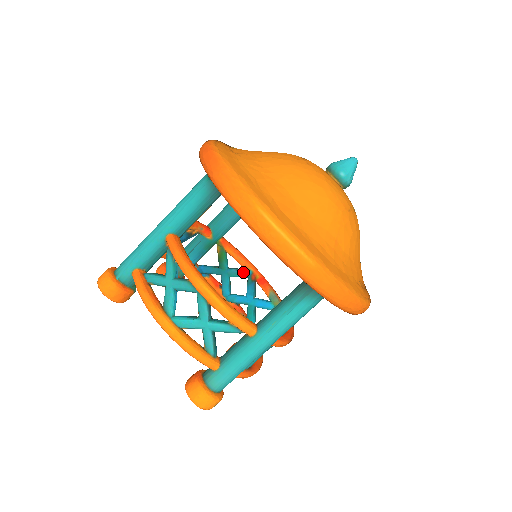
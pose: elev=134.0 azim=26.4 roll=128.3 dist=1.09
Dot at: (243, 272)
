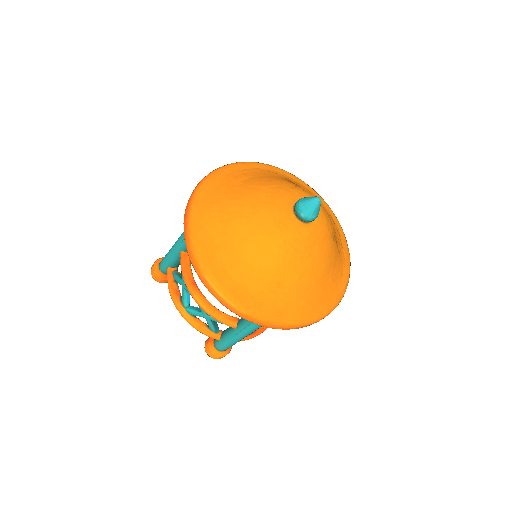
Dot at: occluded
